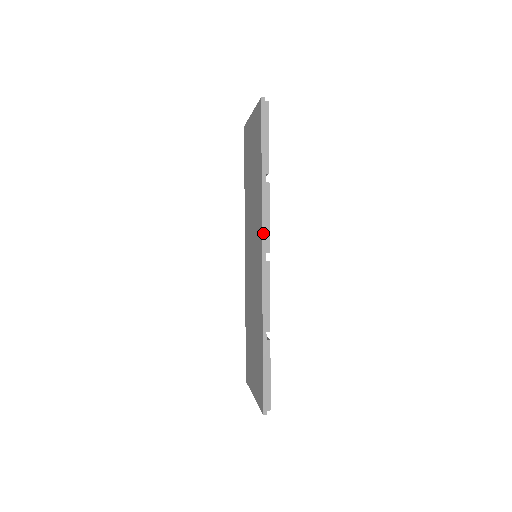
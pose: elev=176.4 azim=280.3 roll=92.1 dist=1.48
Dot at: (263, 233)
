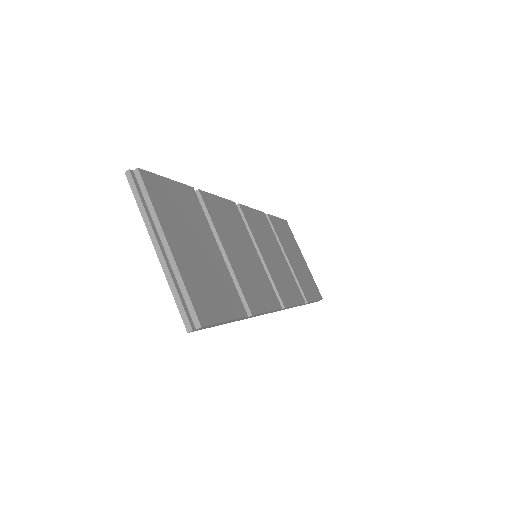
Dot at: occluded
